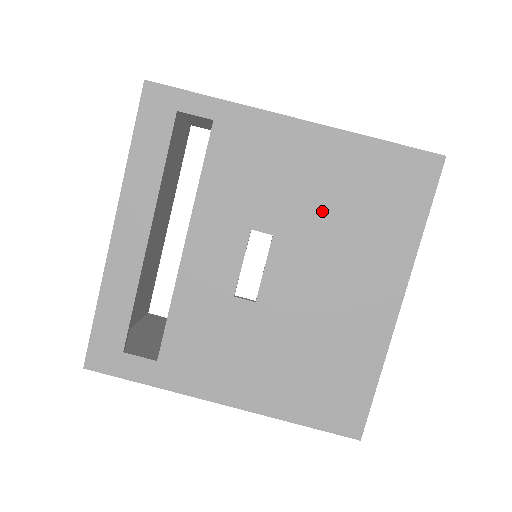
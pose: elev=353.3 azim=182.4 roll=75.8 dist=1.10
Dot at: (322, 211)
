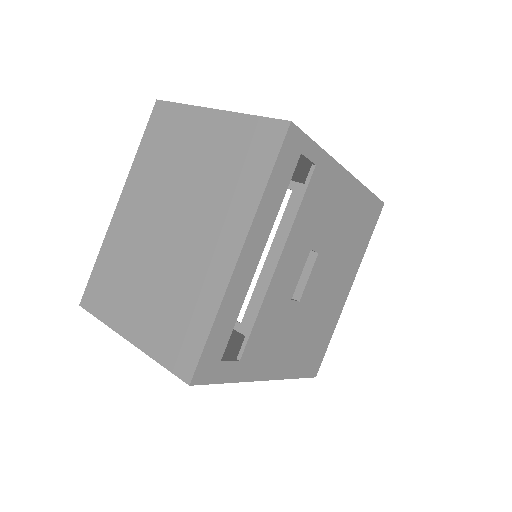
Dot at: (340, 236)
